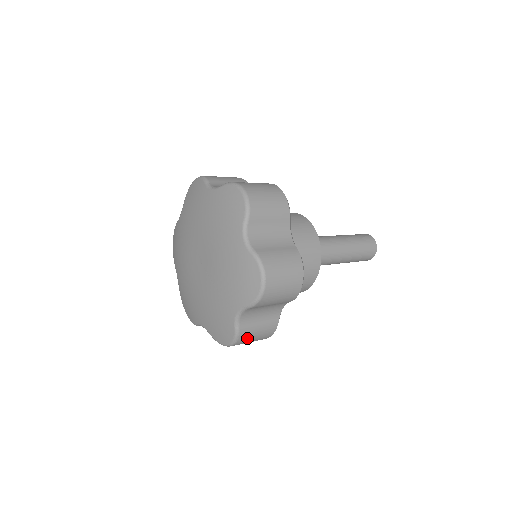
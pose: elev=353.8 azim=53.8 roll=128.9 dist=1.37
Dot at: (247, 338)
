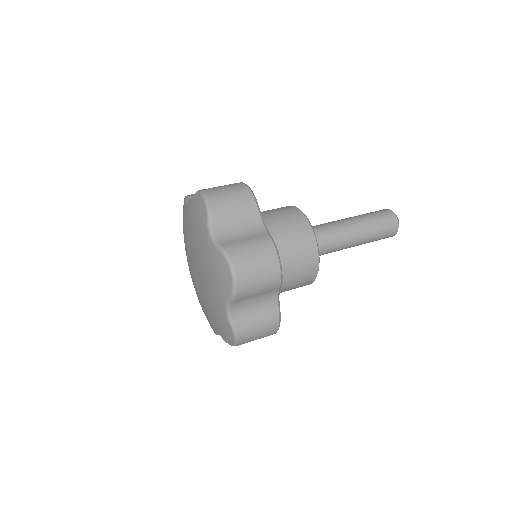
Dot at: occluded
